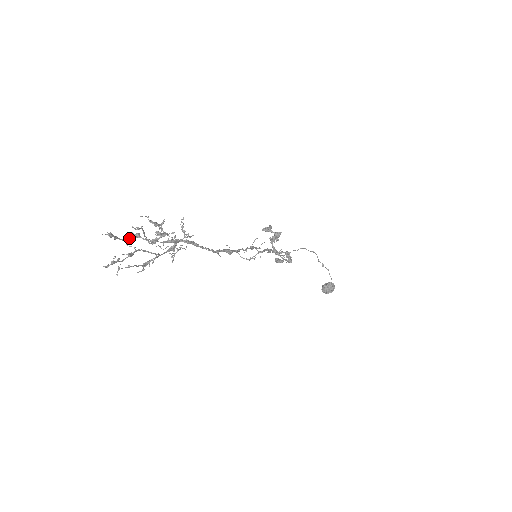
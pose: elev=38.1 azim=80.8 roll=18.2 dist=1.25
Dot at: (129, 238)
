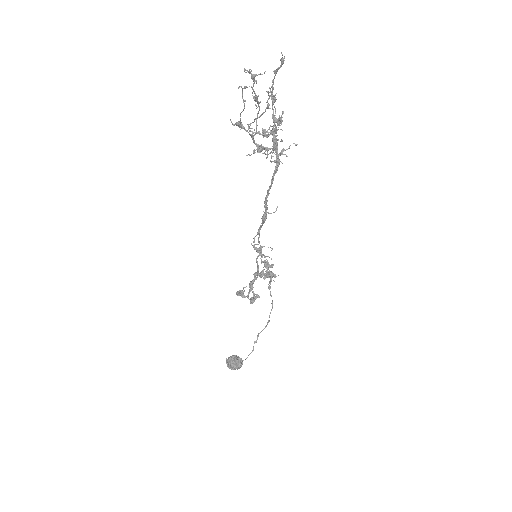
Dot at: (269, 92)
